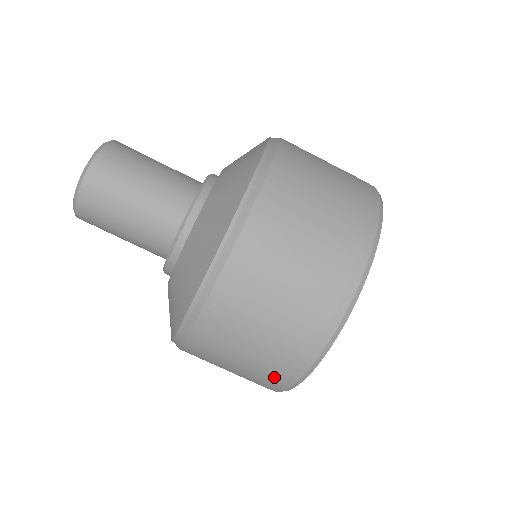
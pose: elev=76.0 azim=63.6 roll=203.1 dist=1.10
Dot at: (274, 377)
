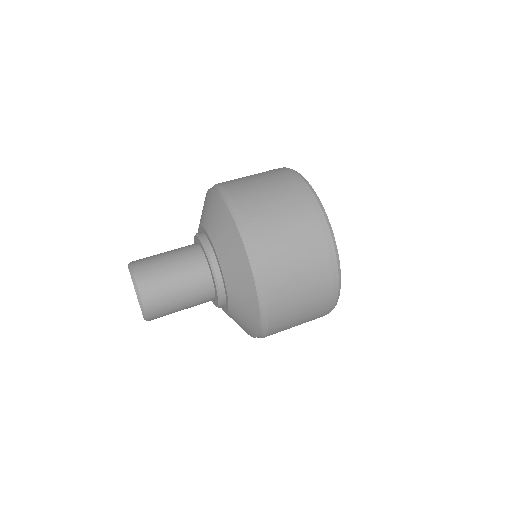
Dot at: (305, 205)
